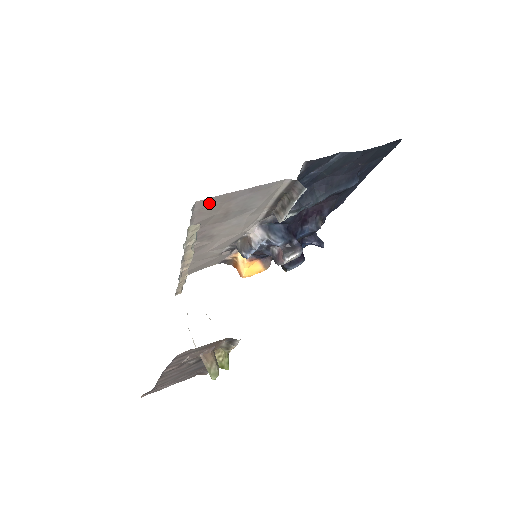
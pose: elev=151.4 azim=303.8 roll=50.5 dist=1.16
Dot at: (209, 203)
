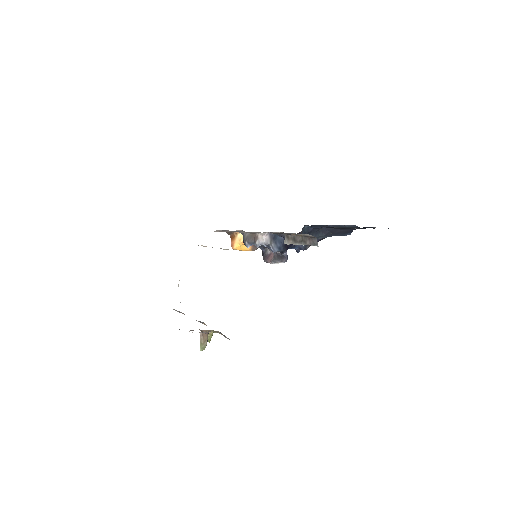
Dot at: occluded
